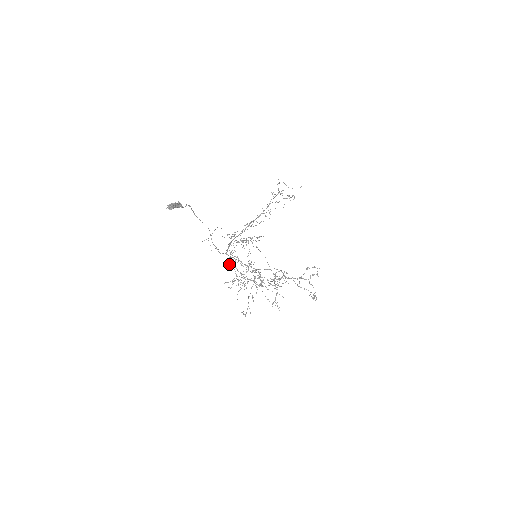
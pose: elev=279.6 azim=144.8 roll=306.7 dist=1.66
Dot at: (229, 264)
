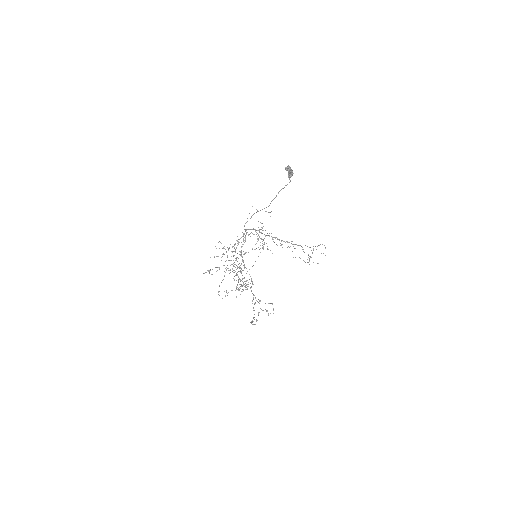
Dot at: occluded
